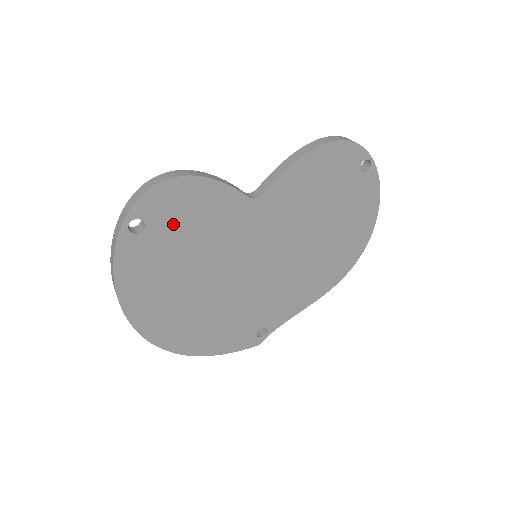
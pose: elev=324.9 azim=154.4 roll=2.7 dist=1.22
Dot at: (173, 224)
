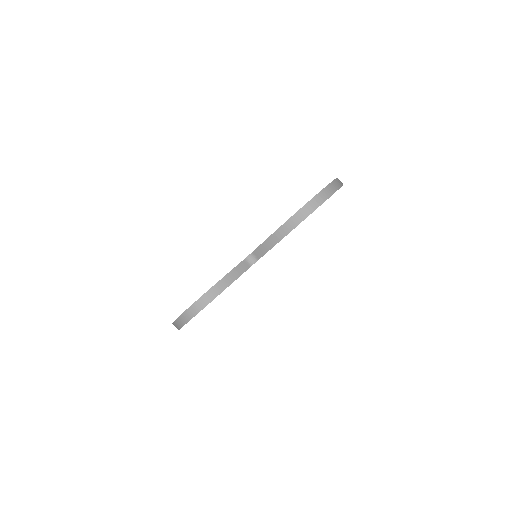
Dot at: occluded
